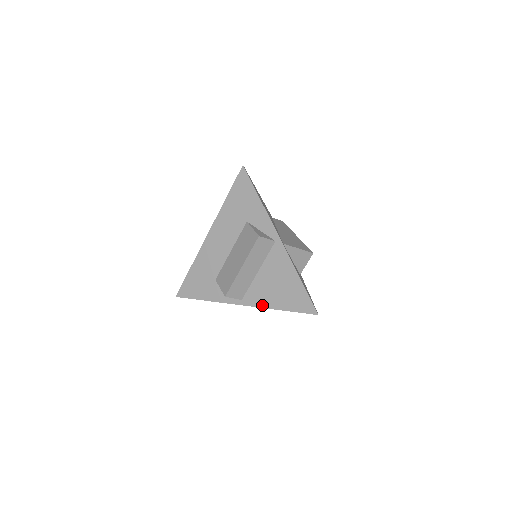
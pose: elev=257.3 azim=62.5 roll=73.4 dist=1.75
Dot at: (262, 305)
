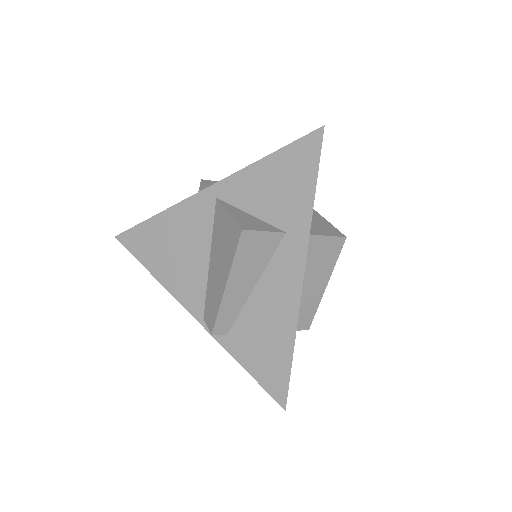
Dot at: (238, 174)
